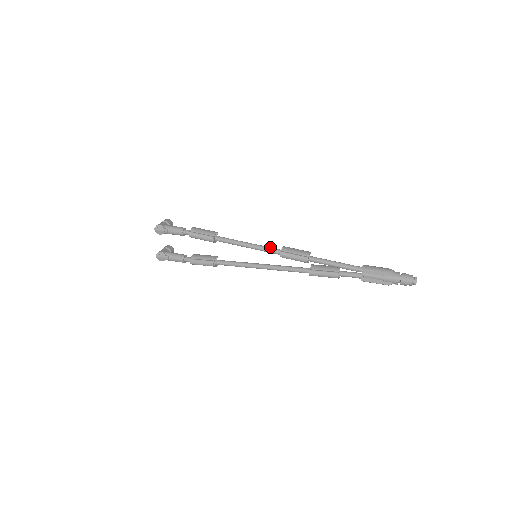
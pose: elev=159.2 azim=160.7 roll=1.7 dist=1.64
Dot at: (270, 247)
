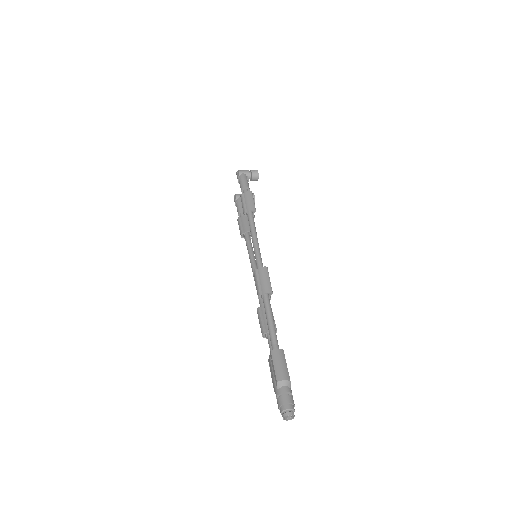
Dot at: (260, 257)
